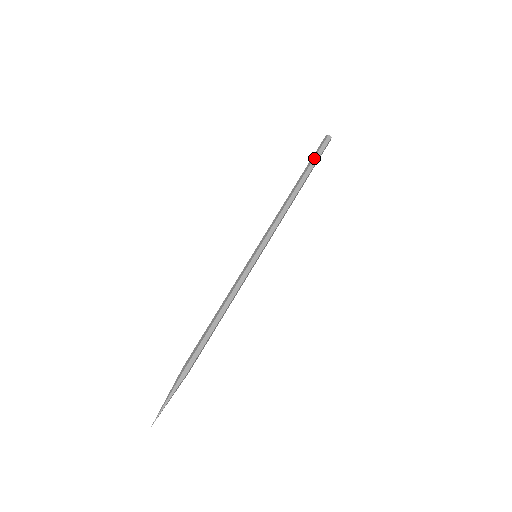
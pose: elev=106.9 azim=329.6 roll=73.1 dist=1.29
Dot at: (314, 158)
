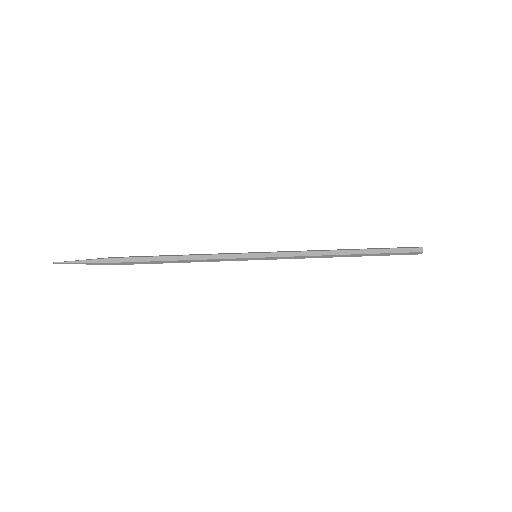
Dot at: (389, 248)
